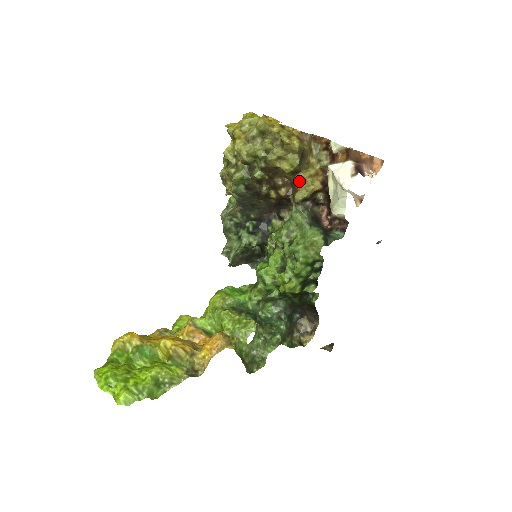
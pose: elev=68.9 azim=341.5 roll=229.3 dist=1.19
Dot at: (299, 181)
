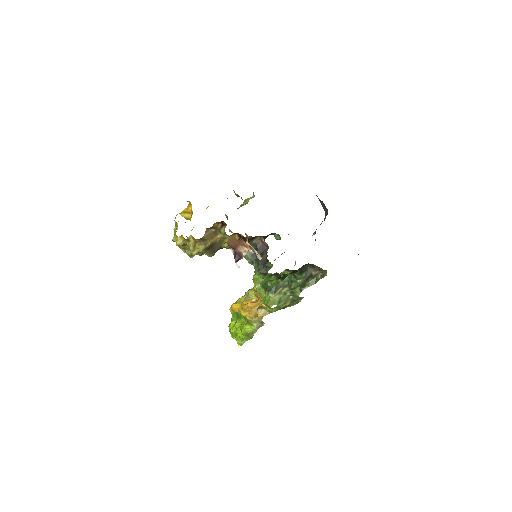
Dot at: (226, 248)
